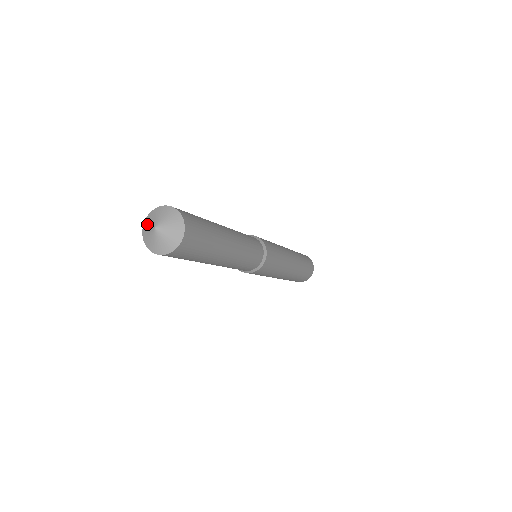
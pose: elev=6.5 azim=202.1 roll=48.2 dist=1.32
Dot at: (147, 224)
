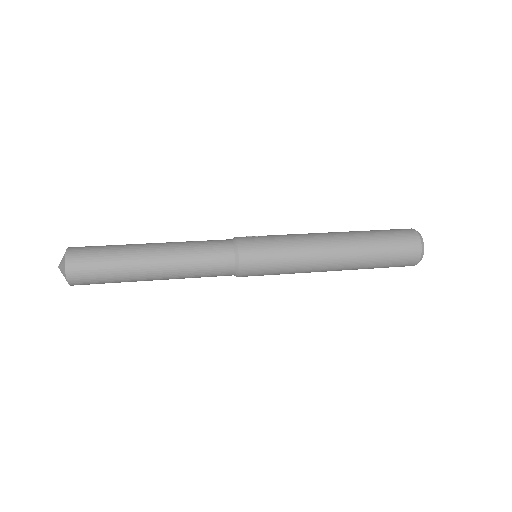
Dot at: occluded
